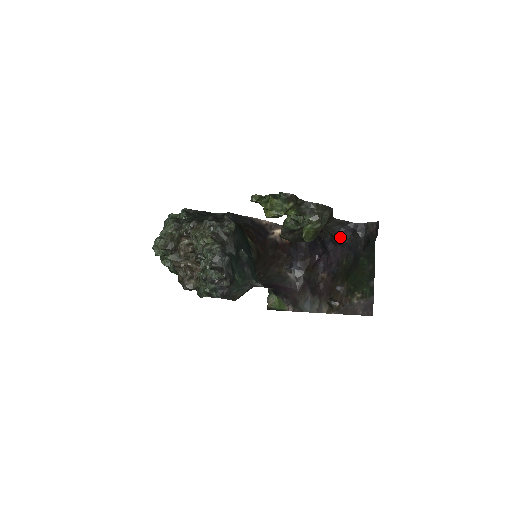
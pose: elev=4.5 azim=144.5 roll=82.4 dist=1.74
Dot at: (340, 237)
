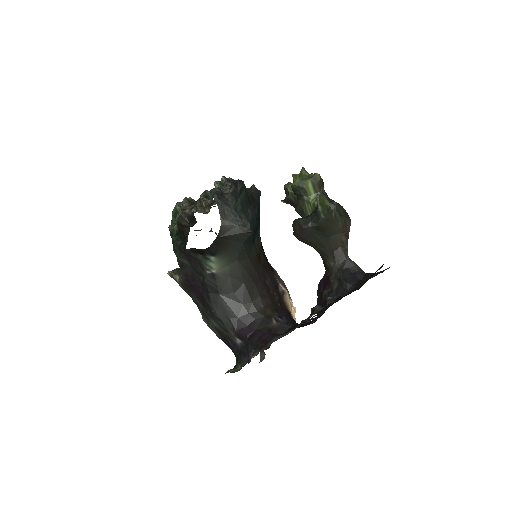
Dot at: (348, 279)
